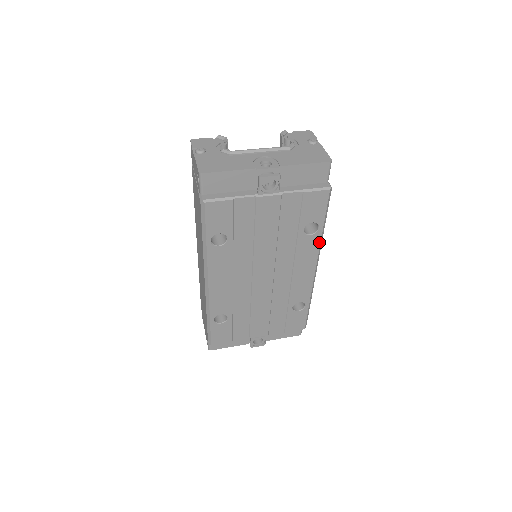
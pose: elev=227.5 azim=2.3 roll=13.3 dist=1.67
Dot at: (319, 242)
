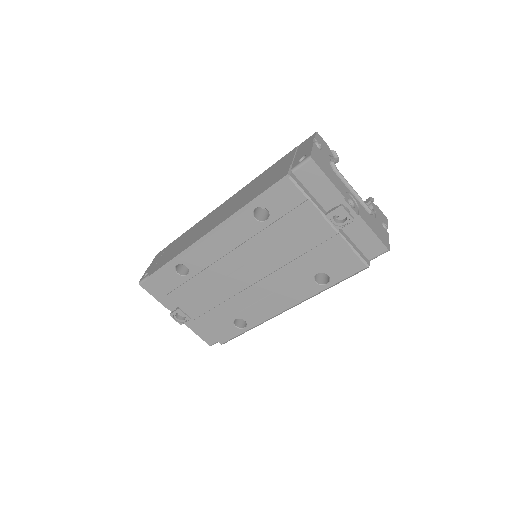
Dot at: (314, 294)
